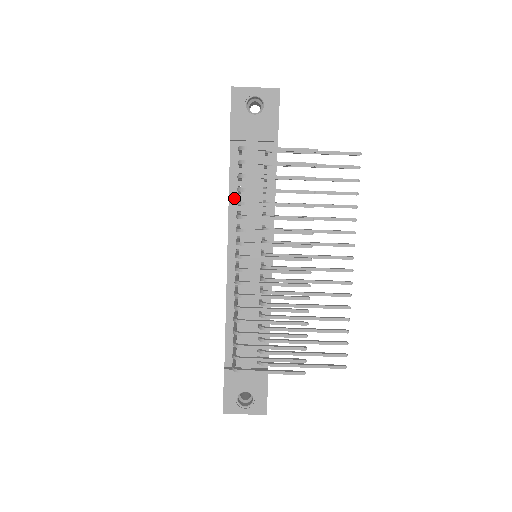
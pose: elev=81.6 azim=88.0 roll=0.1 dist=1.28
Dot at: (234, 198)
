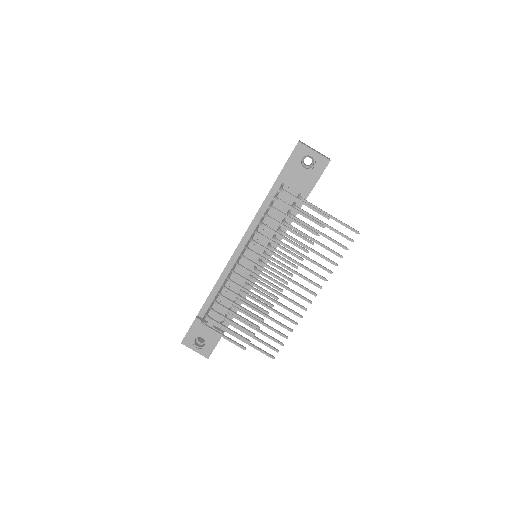
Dot at: (261, 214)
